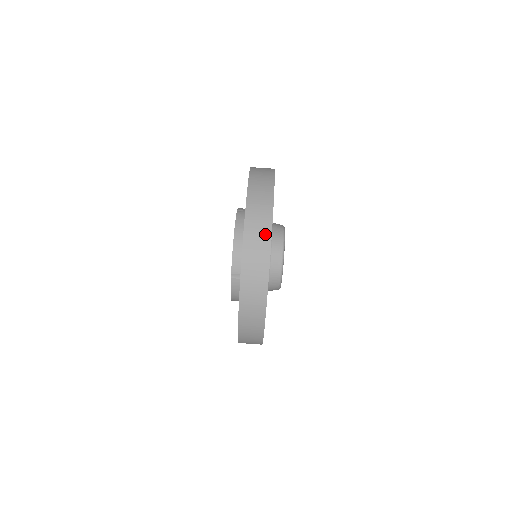
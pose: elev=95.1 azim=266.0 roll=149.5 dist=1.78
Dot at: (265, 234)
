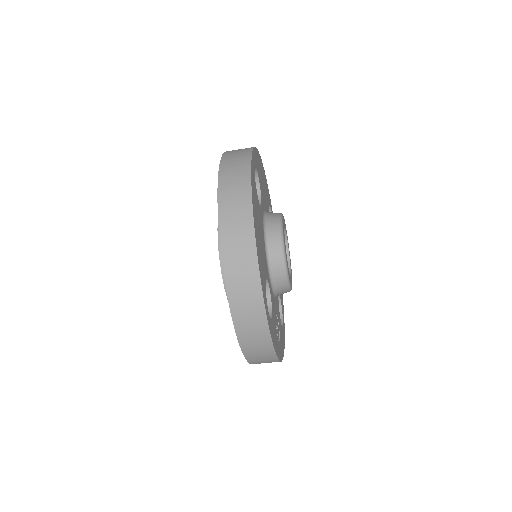
Dot at: (247, 243)
